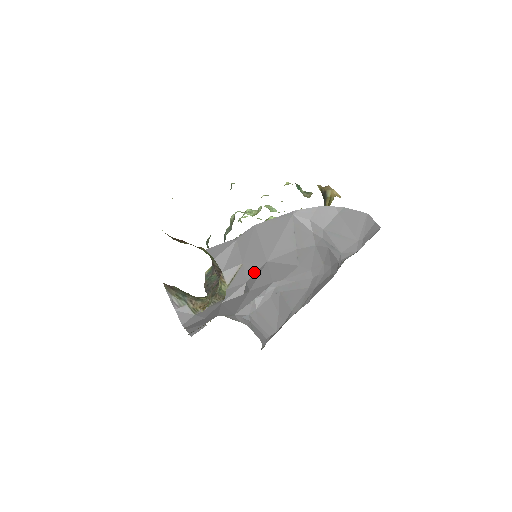
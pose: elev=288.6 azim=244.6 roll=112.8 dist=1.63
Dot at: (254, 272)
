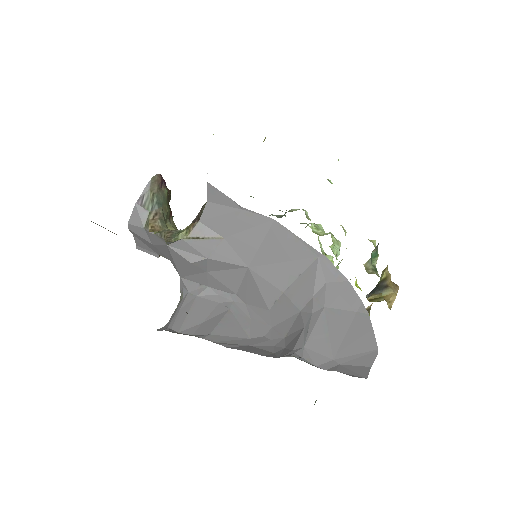
Dot at: (225, 259)
